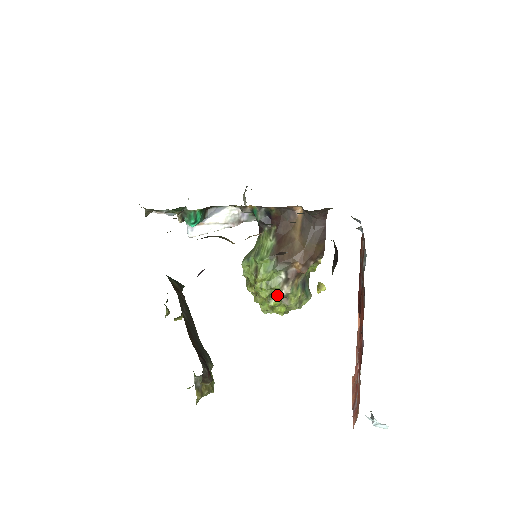
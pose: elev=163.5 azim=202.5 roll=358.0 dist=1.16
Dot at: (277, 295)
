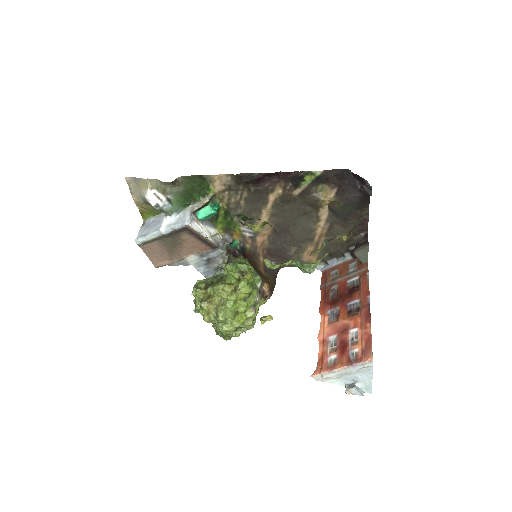
Dot at: (252, 298)
